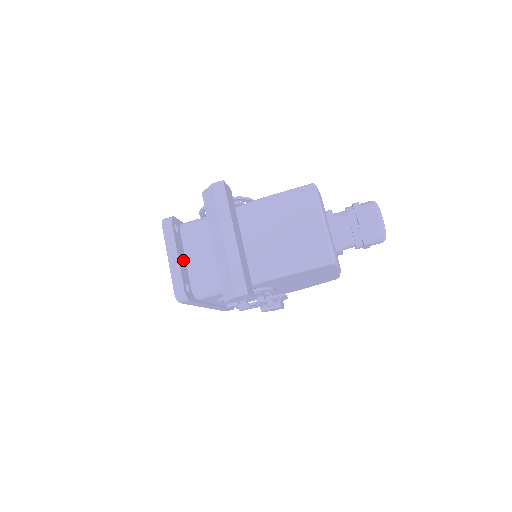
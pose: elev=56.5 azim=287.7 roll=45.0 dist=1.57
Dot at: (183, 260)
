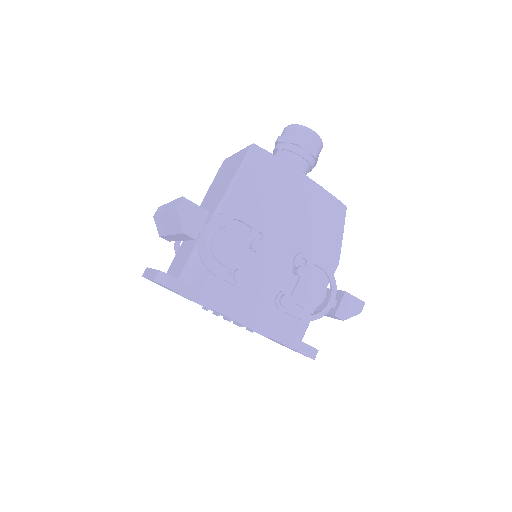
Dot at: occluded
